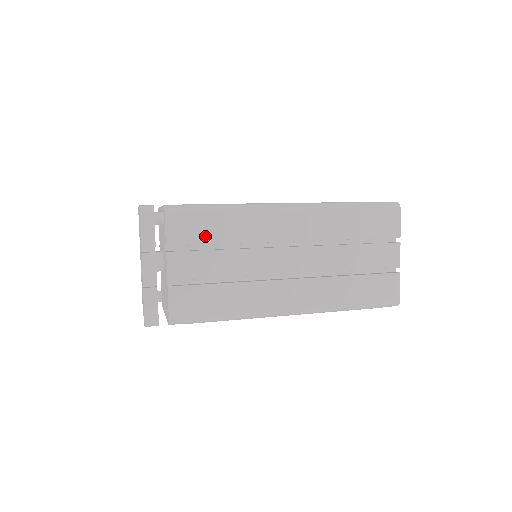
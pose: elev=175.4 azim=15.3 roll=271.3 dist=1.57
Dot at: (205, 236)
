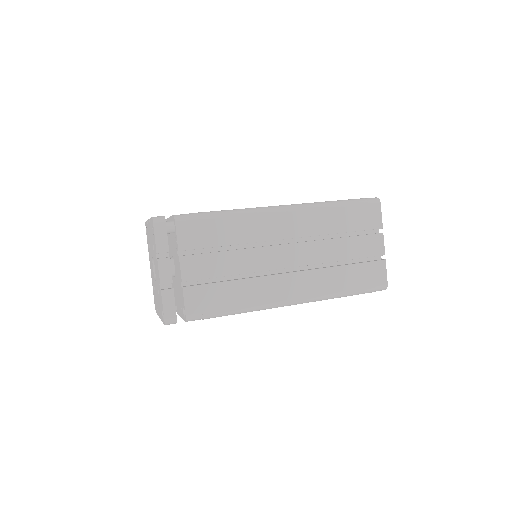
Dot at: (212, 240)
